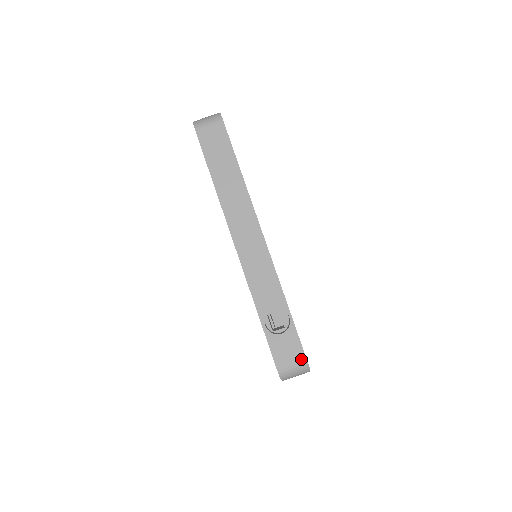
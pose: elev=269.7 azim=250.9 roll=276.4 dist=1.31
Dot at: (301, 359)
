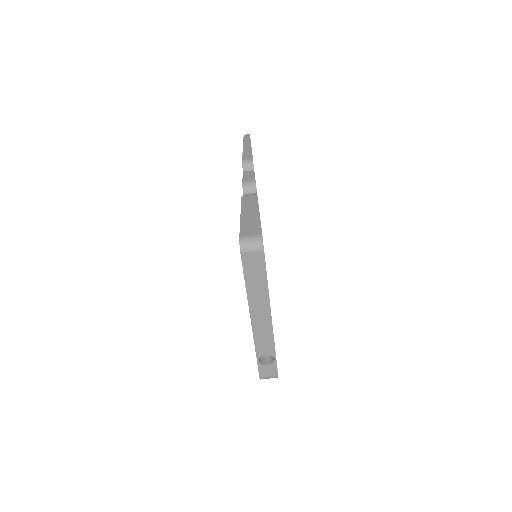
Dot at: (275, 376)
